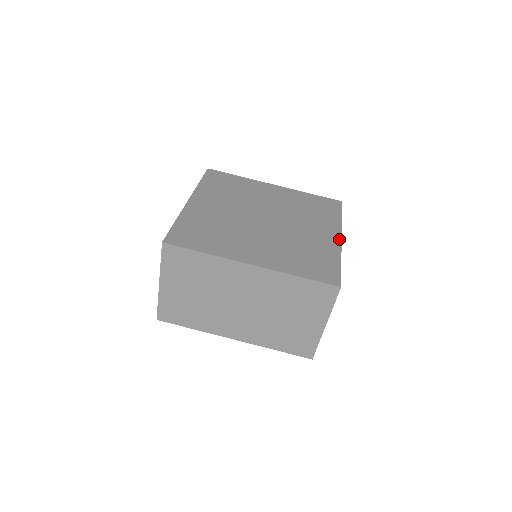
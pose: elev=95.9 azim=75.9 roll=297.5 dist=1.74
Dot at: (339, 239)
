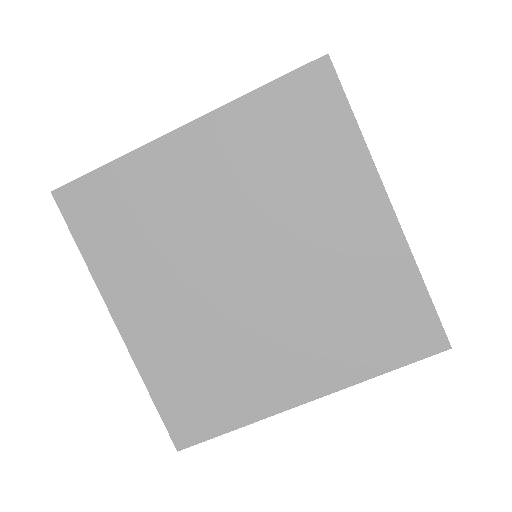
Dot at: (390, 214)
